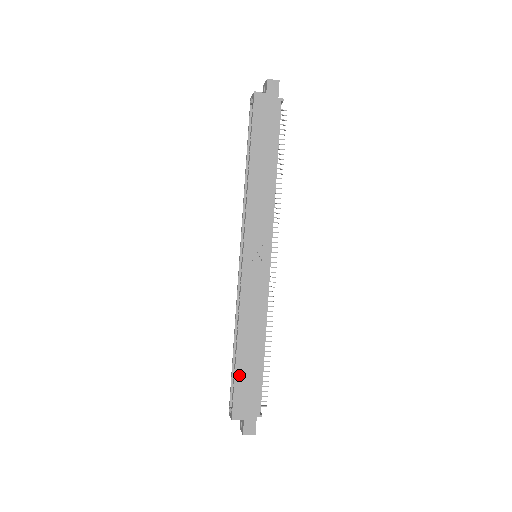
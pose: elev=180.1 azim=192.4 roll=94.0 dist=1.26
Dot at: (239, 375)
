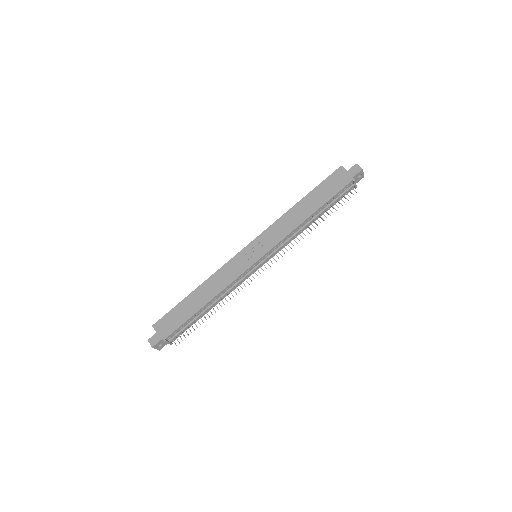
Dot at: (180, 306)
